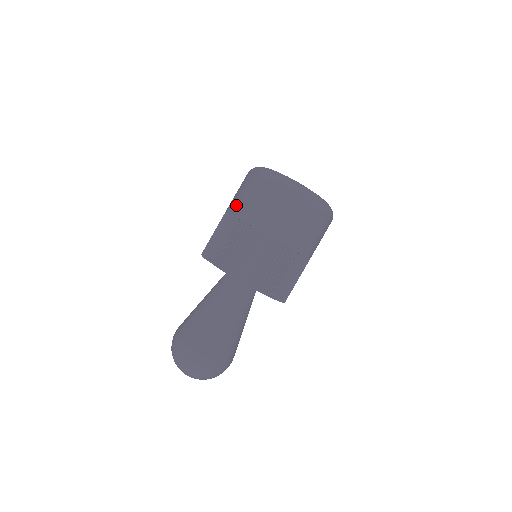
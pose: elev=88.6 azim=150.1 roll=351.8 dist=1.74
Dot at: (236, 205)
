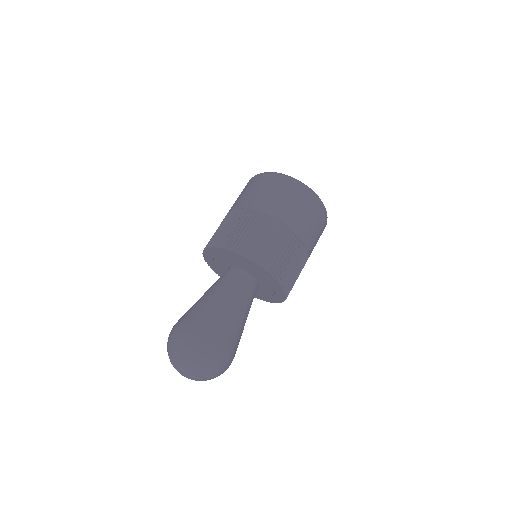
Dot at: (236, 202)
